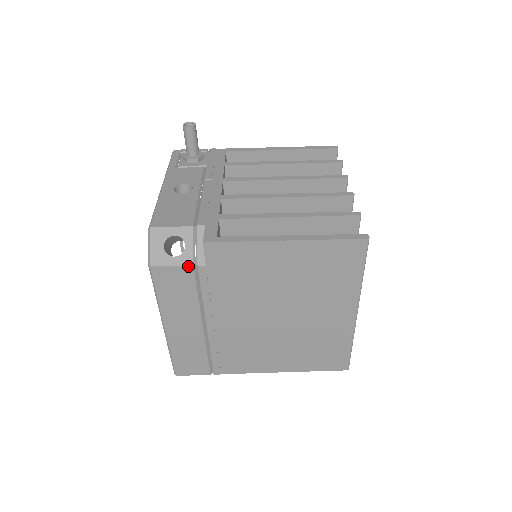
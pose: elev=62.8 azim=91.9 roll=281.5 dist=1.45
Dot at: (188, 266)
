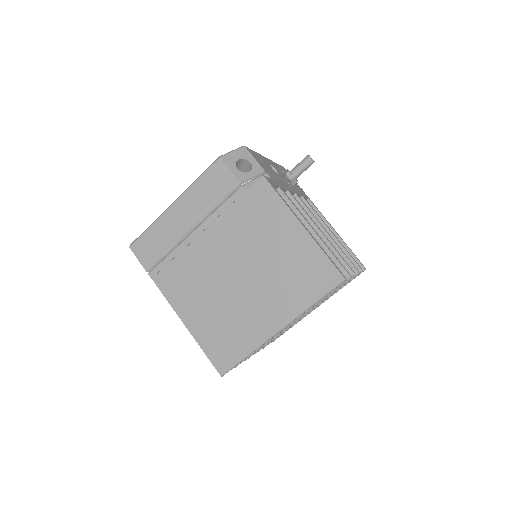
Dot at: (238, 180)
